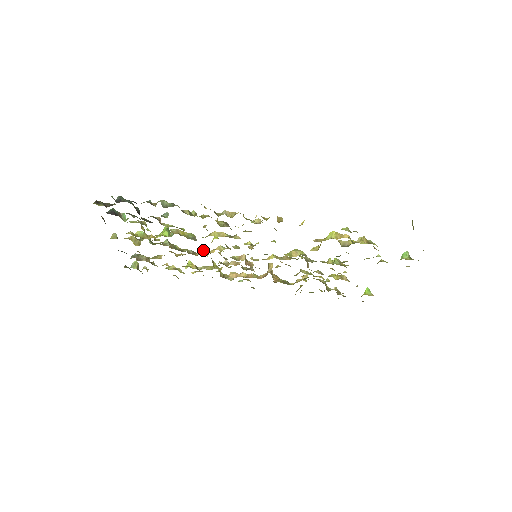
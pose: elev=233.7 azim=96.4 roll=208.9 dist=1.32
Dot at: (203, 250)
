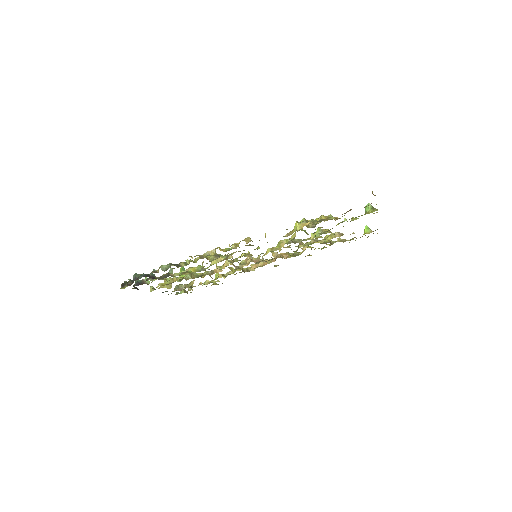
Dot at: (217, 267)
